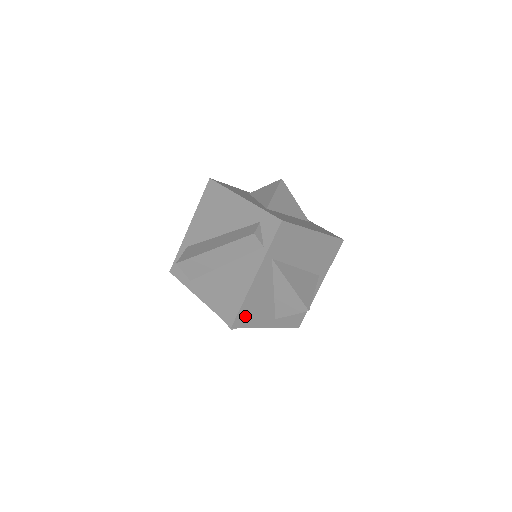
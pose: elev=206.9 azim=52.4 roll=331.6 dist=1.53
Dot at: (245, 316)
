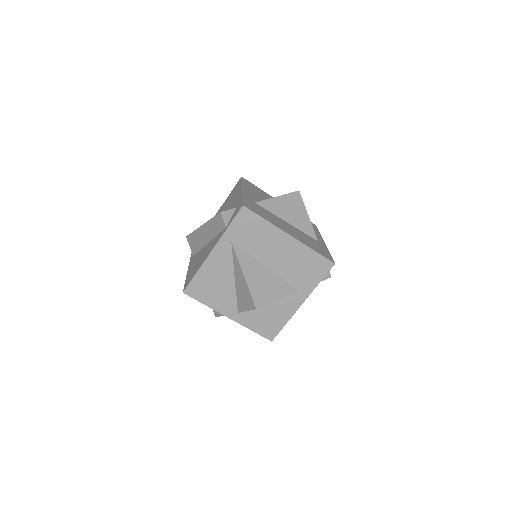
Dot at: (199, 289)
